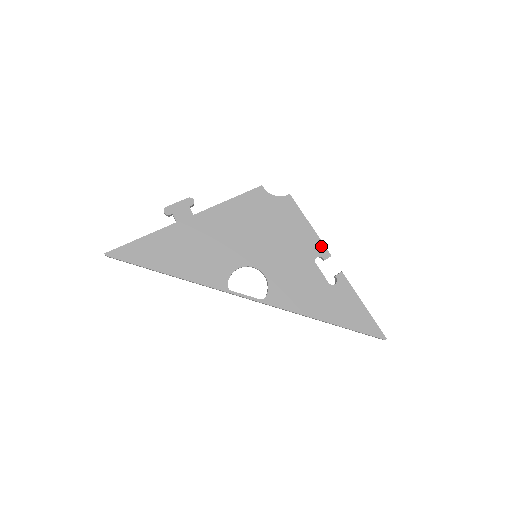
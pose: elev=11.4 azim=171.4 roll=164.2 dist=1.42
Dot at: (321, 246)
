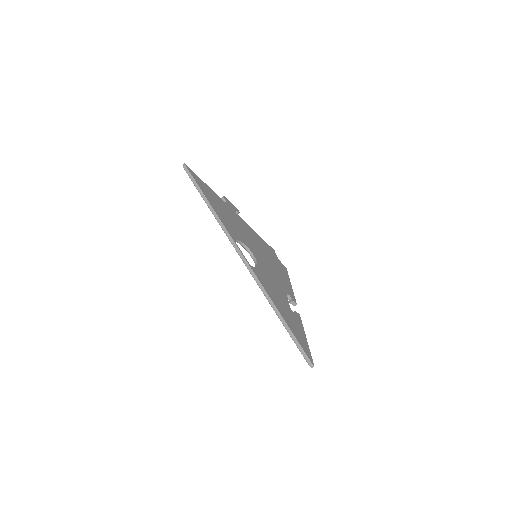
Dot at: (293, 296)
